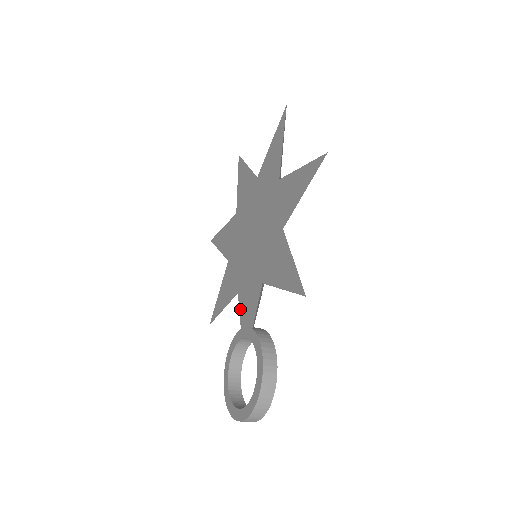
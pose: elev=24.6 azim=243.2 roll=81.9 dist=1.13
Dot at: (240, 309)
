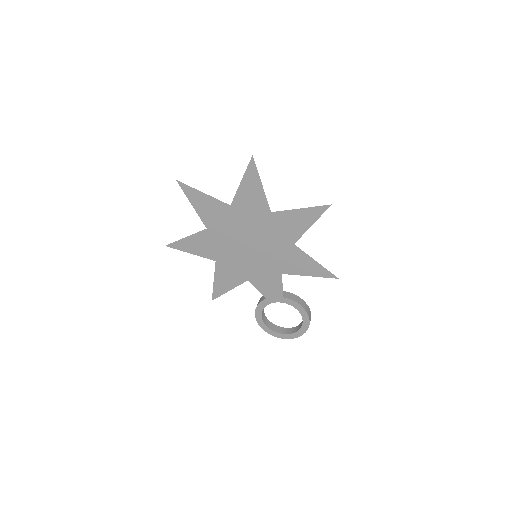
Dot at: (258, 289)
